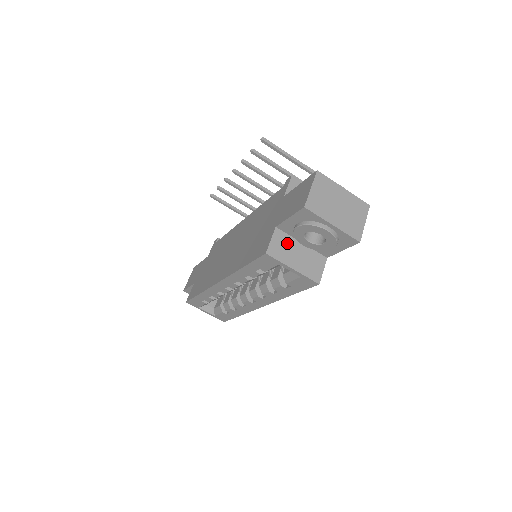
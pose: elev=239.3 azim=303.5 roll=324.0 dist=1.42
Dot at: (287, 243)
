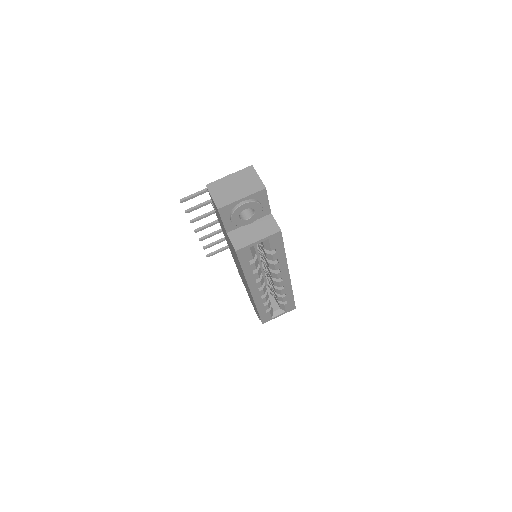
Dot at: (241, 233)
